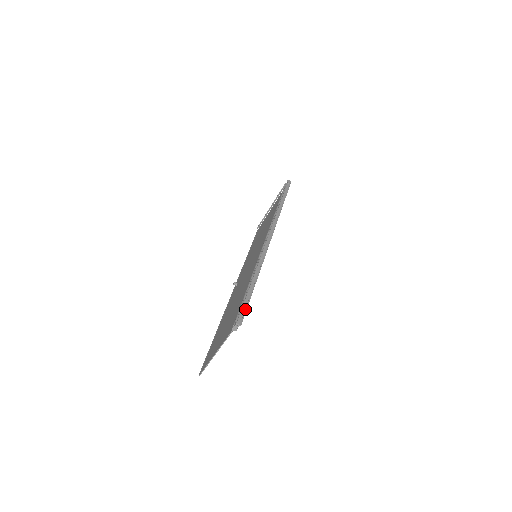
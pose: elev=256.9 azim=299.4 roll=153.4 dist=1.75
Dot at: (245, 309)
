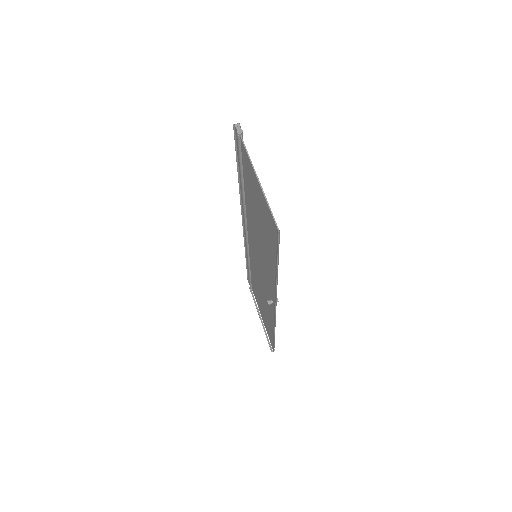
Dot at: occluded
